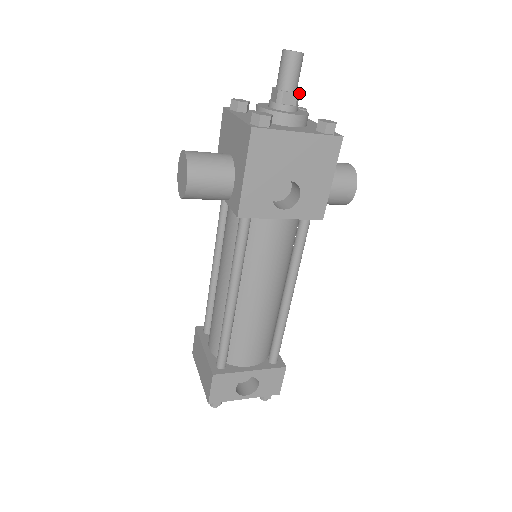
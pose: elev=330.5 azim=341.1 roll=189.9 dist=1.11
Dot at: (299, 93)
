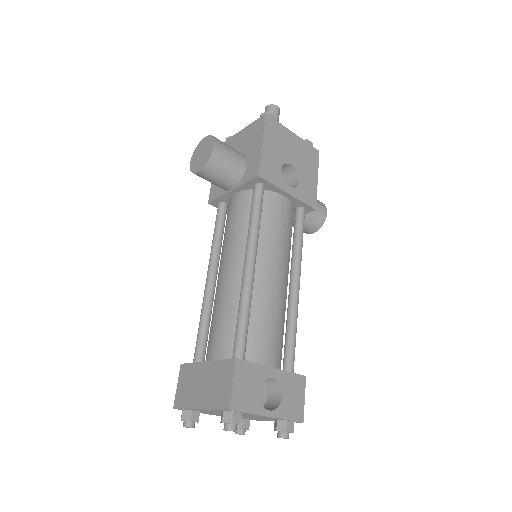
Dot at: occluded
